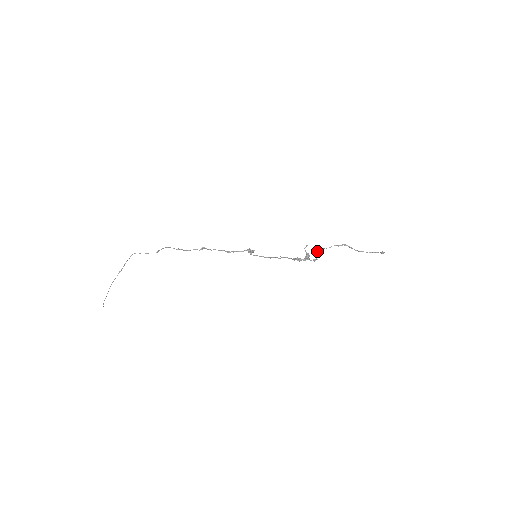
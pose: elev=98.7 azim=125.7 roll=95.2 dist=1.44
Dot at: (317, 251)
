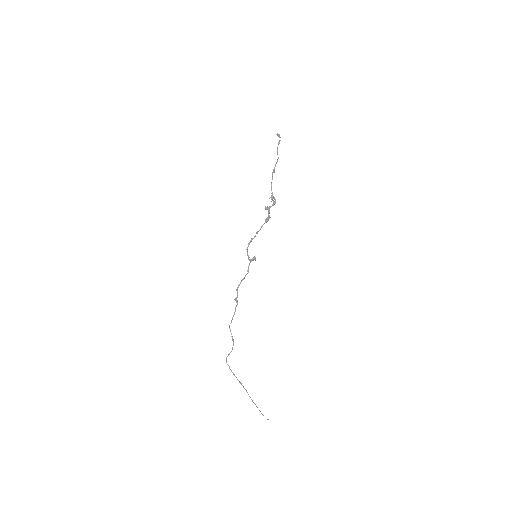
Dot at: (269, 198)
